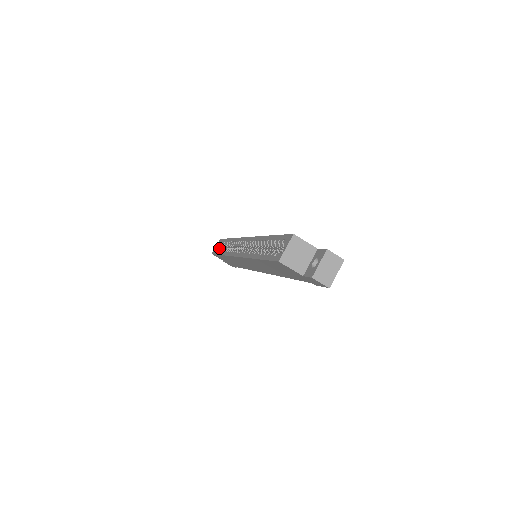
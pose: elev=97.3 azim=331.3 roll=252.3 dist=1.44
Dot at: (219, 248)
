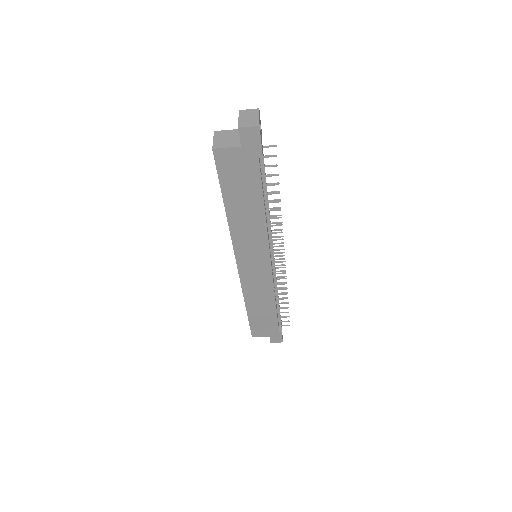
Dot at: occluded
